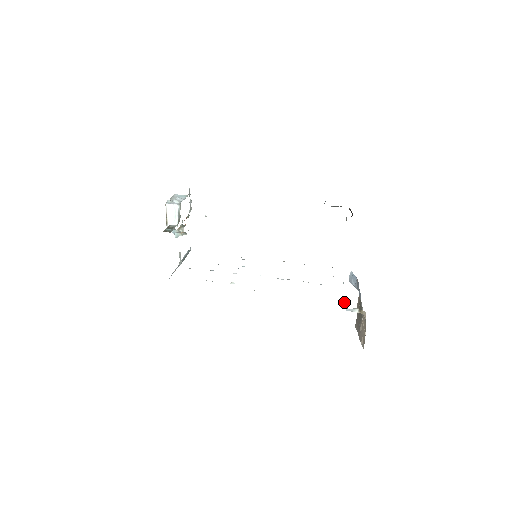
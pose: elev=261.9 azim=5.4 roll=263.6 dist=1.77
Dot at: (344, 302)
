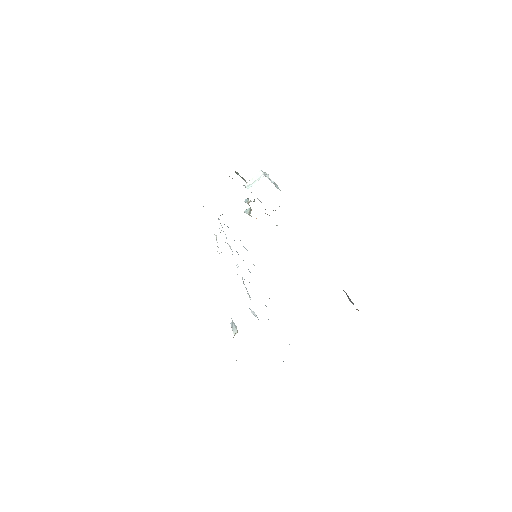
Dot at: occluded
